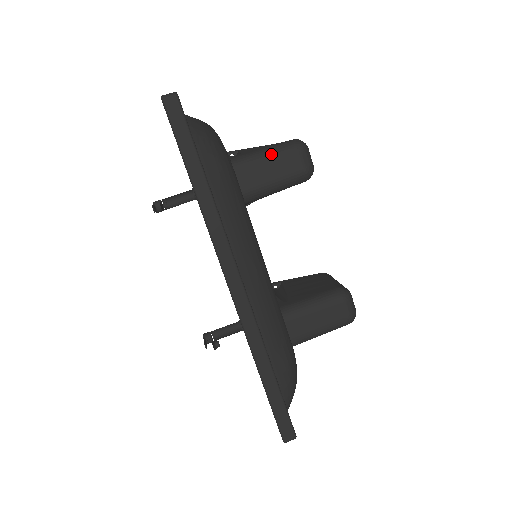
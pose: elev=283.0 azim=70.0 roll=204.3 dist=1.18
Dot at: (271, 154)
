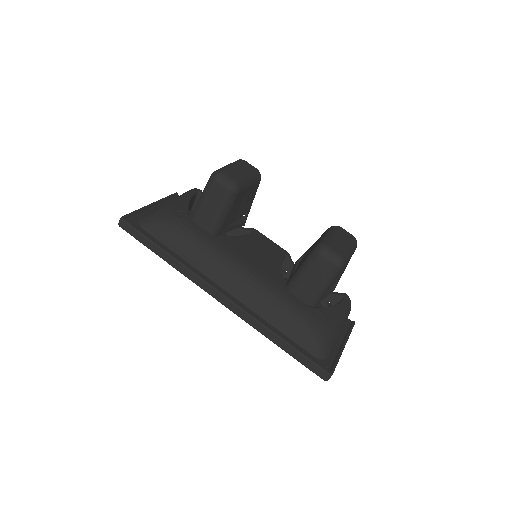
Dot at: (204, 196)
